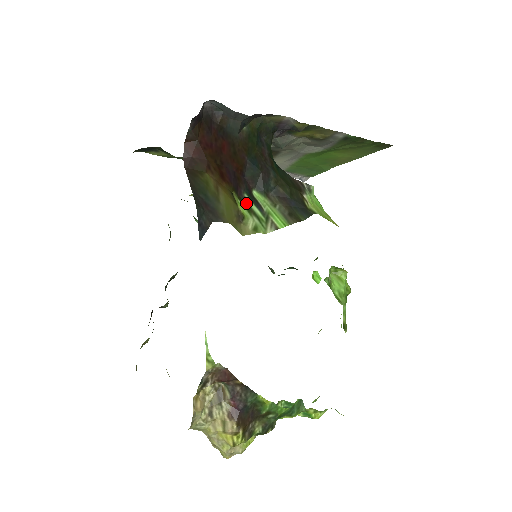
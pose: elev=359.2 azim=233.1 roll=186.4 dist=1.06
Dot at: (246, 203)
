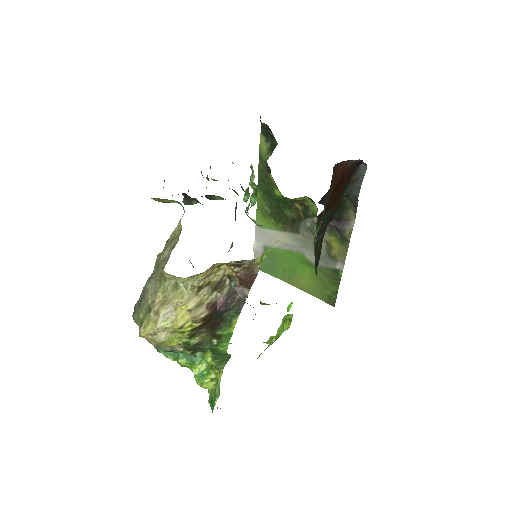
Dot at: occluded
